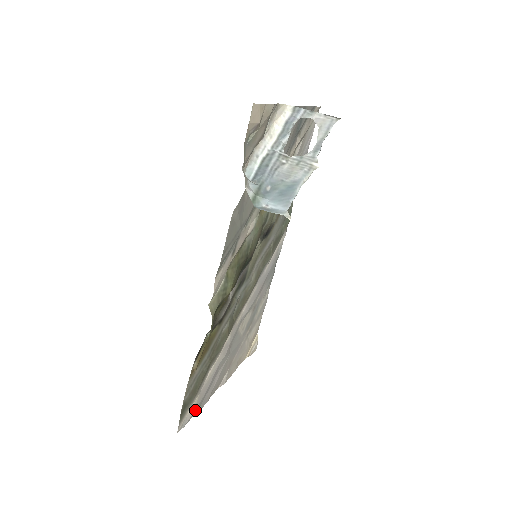
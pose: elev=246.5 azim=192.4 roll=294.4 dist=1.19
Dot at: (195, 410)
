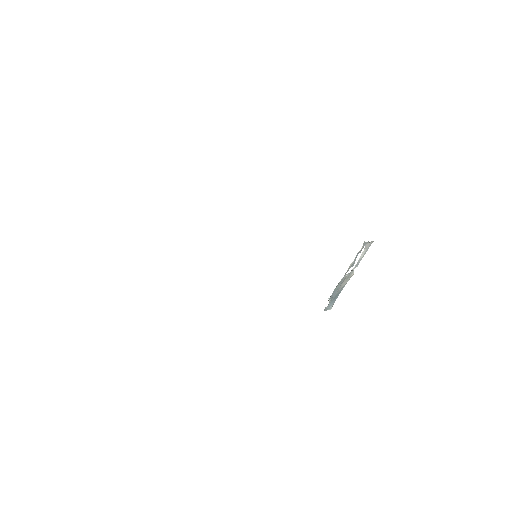
Dot at: occluded
